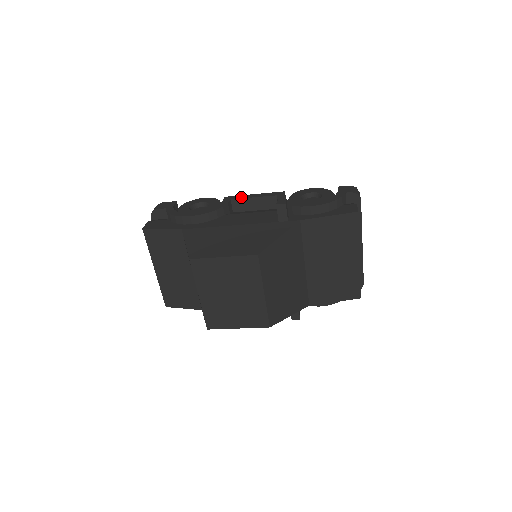
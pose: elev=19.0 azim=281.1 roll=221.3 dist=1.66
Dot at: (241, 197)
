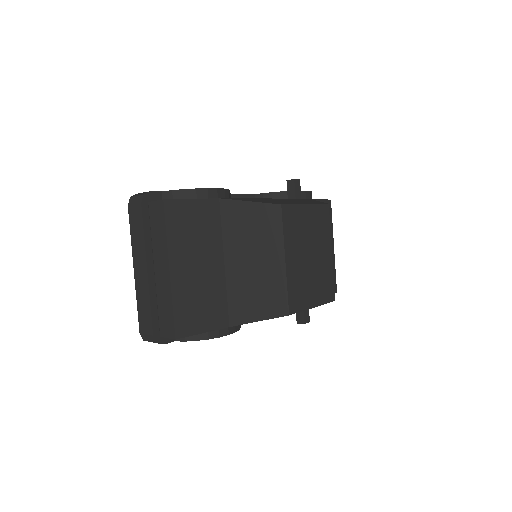
Dot at: occluded
